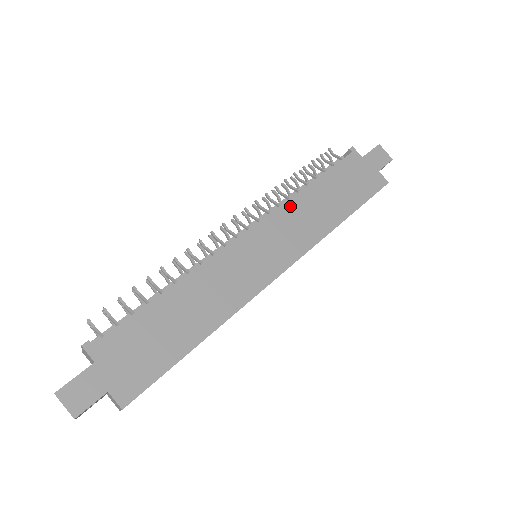
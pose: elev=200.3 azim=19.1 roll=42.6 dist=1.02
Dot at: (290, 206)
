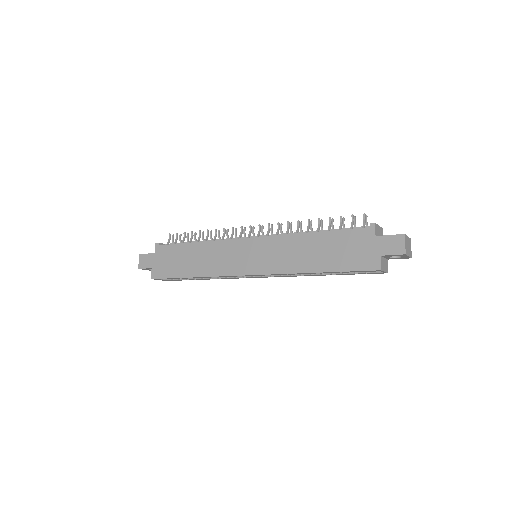
Dot at: (286, 239)
